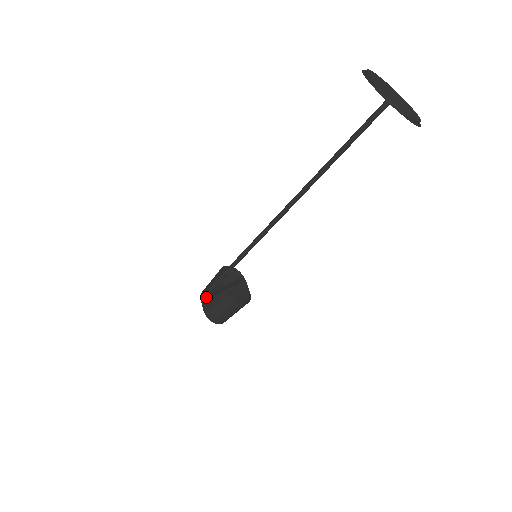
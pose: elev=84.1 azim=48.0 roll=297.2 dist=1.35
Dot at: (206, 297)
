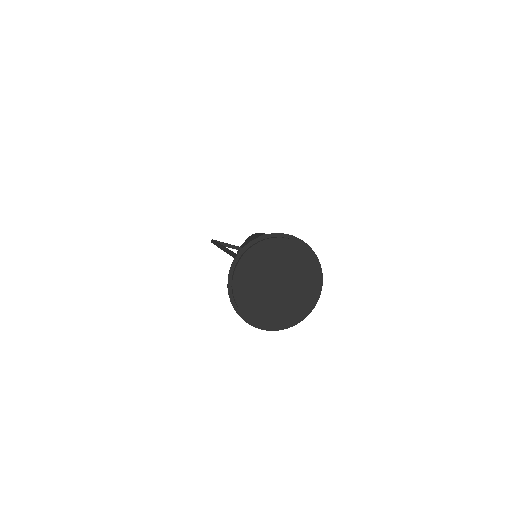
Dot at: occluded
